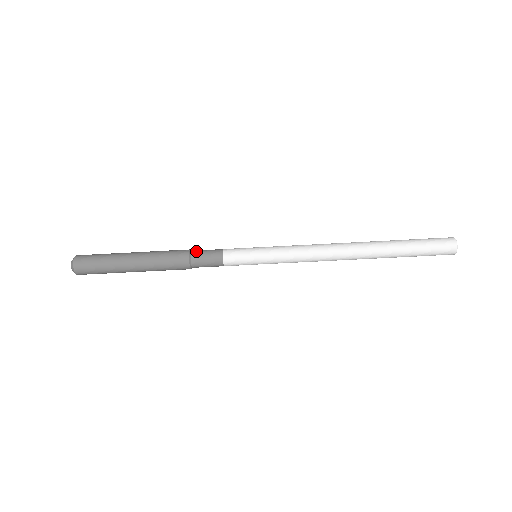
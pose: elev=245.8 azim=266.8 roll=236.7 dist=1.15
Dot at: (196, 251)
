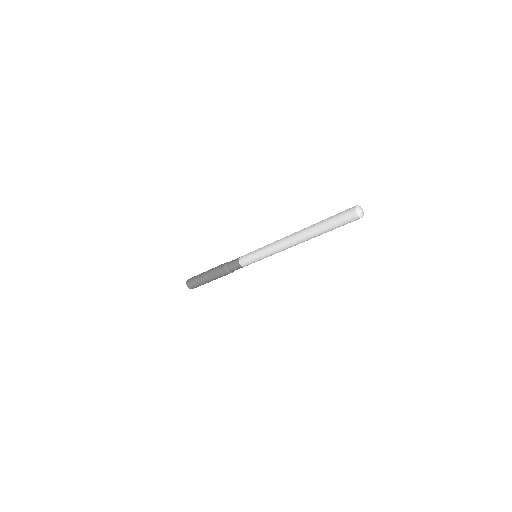
Dot at: (229, 262)
